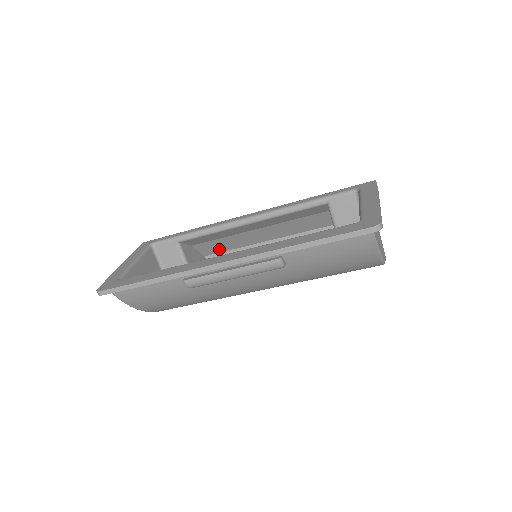
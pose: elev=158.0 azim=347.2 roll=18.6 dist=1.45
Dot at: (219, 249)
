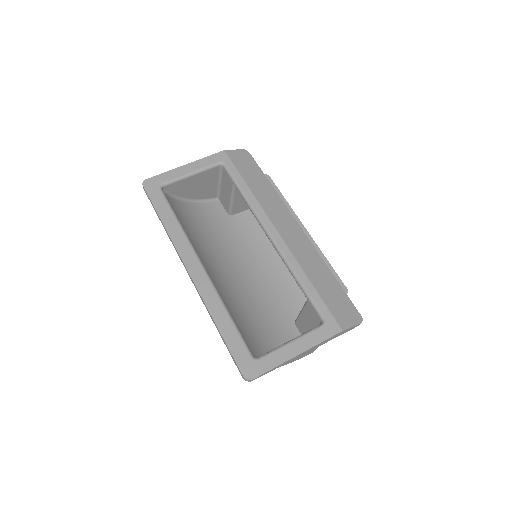
Dot at: occluded
